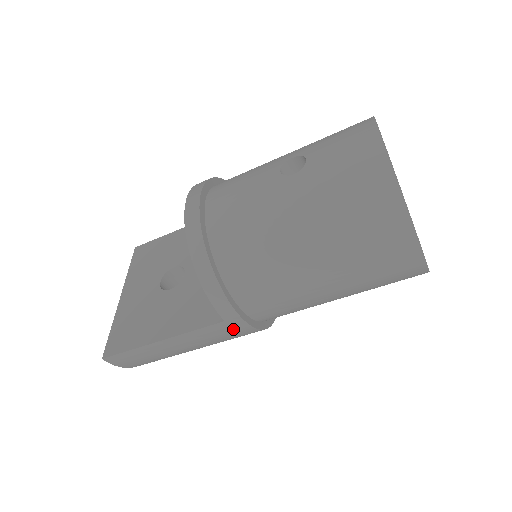
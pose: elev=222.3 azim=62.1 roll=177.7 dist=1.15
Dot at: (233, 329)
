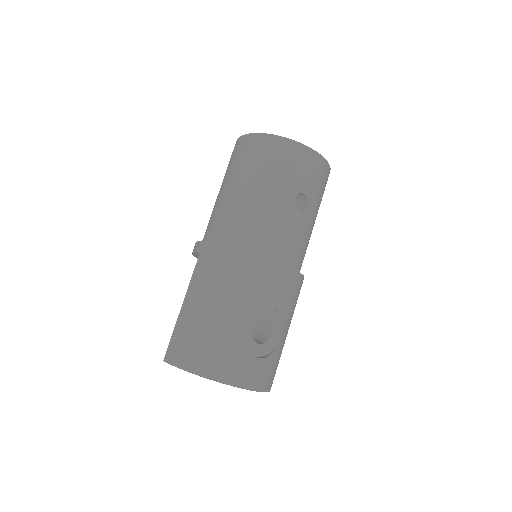
Dot at: (207, 255)
